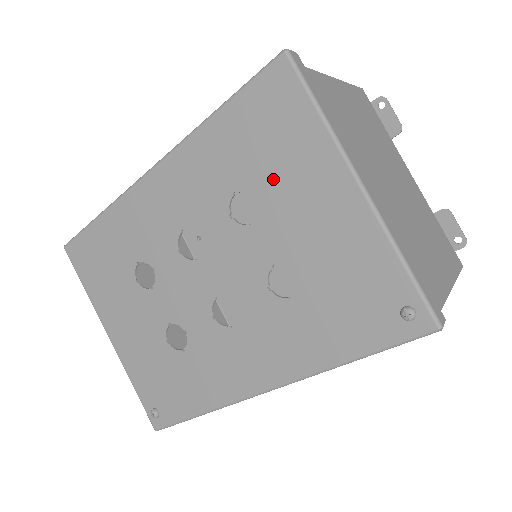
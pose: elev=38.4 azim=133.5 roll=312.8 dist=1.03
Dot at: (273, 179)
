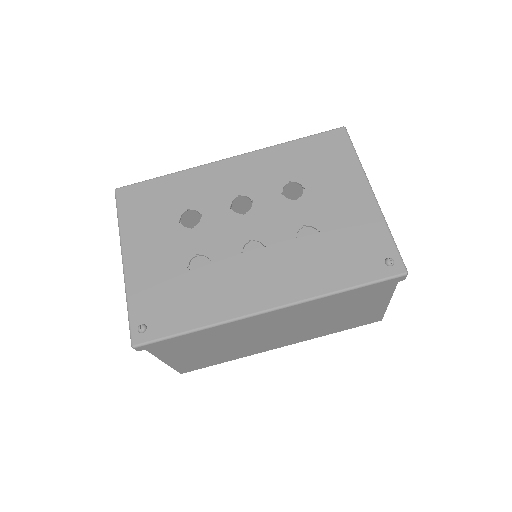
Dot at: (319, 180)
